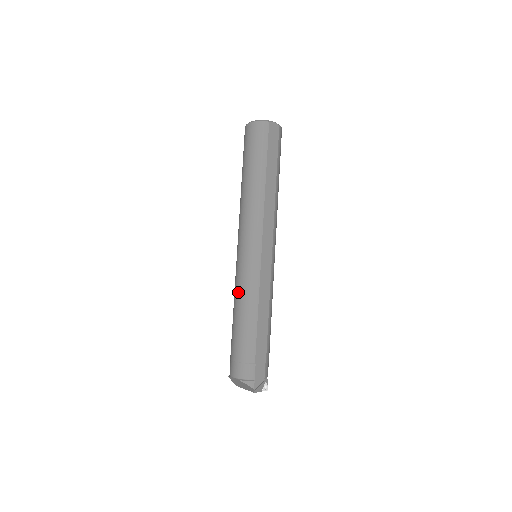
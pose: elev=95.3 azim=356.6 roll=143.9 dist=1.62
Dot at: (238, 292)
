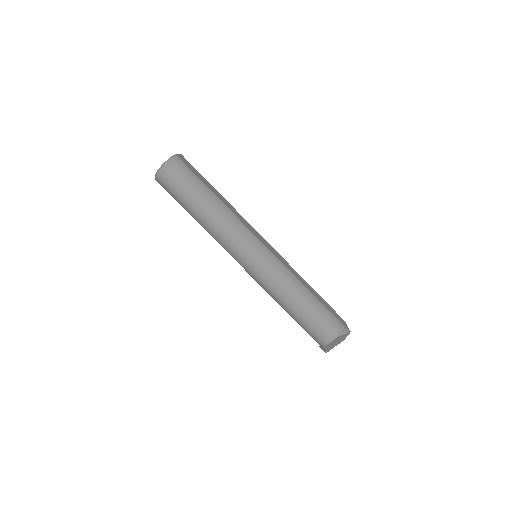
Dot at: (278, 286)
